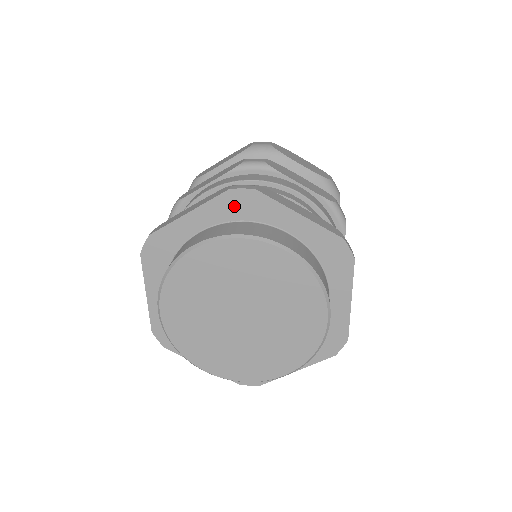
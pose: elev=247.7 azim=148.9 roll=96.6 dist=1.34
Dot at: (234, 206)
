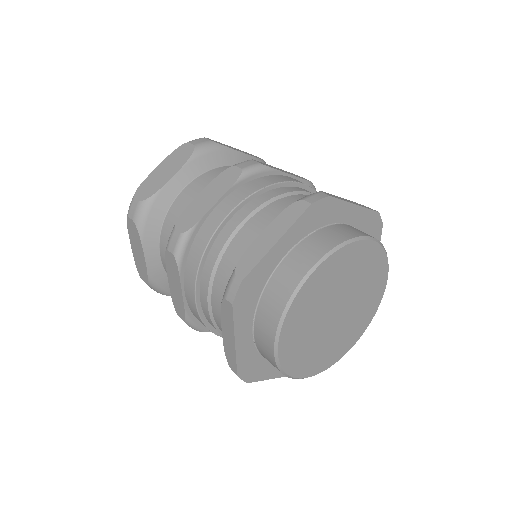
Dot at: (370, 225)
